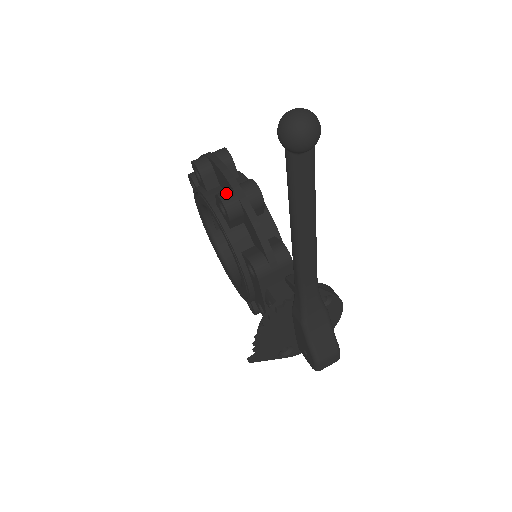
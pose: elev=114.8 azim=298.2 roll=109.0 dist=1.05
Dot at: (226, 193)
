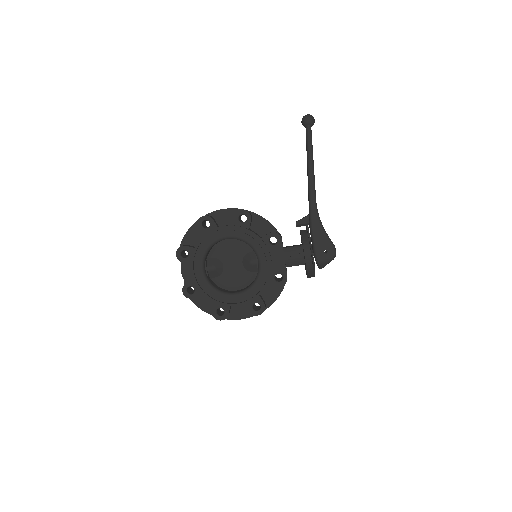
Dot at: (241, 210)
